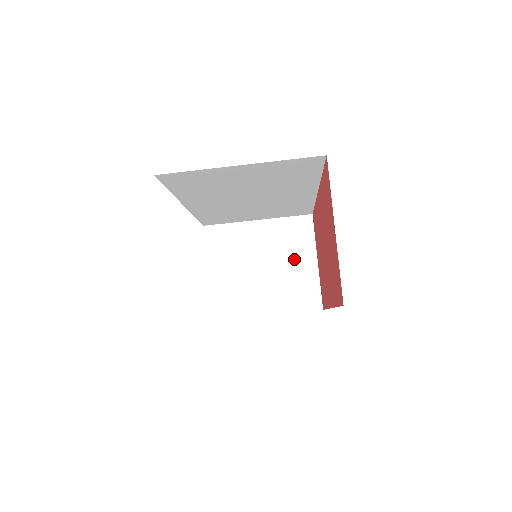
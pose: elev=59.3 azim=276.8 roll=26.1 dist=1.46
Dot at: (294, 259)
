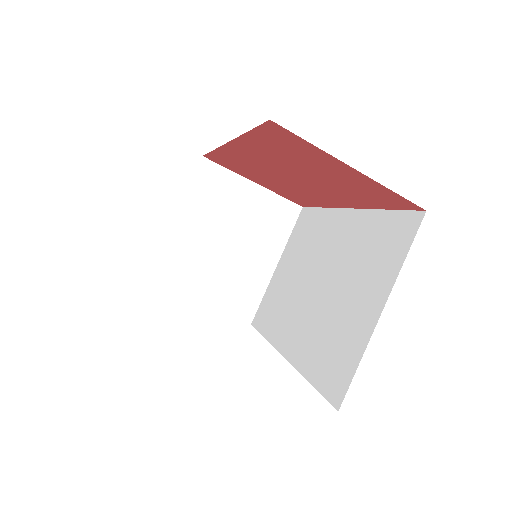
Dot at: (239, 206)
